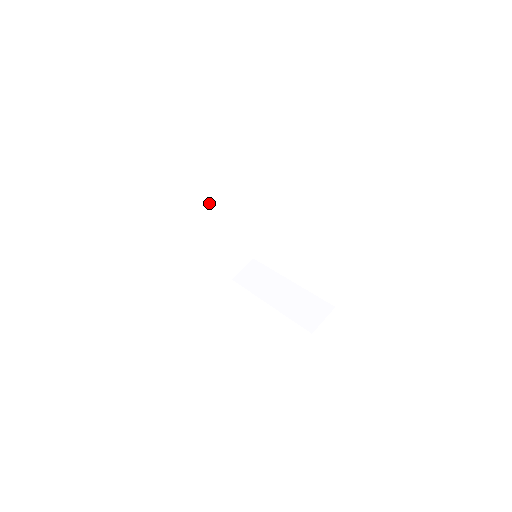
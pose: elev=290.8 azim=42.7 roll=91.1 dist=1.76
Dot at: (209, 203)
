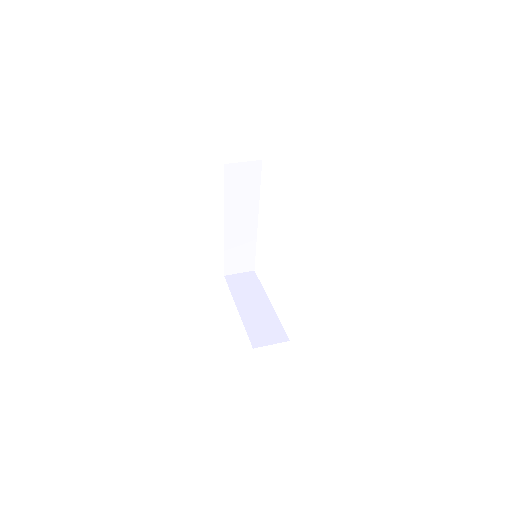
Dot at: (257, 286)
